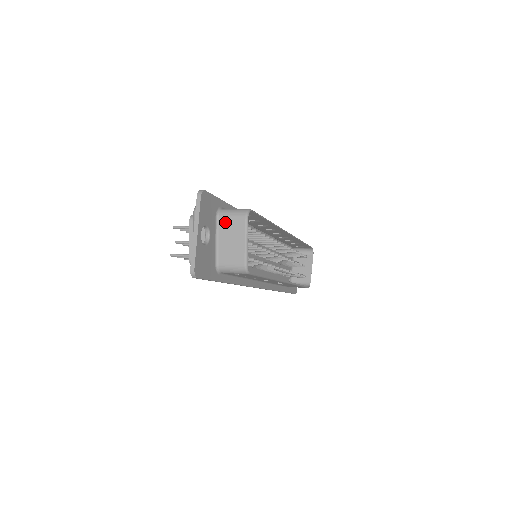
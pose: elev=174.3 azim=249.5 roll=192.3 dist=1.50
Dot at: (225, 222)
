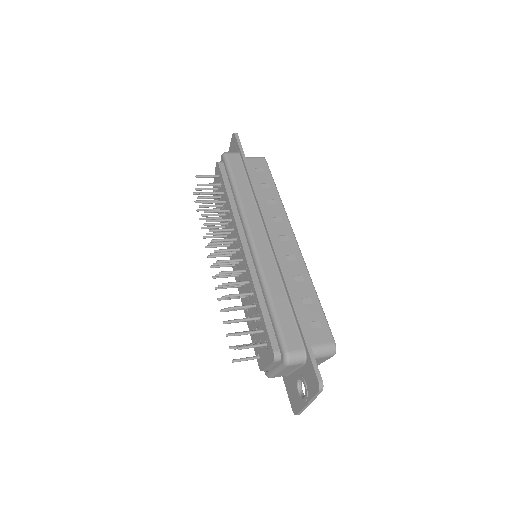
Dot at: occluded
